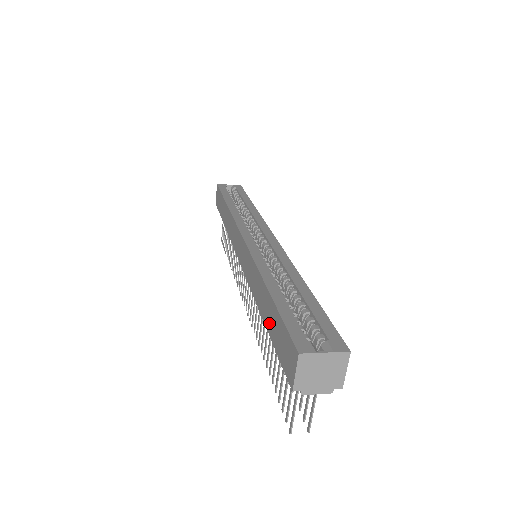
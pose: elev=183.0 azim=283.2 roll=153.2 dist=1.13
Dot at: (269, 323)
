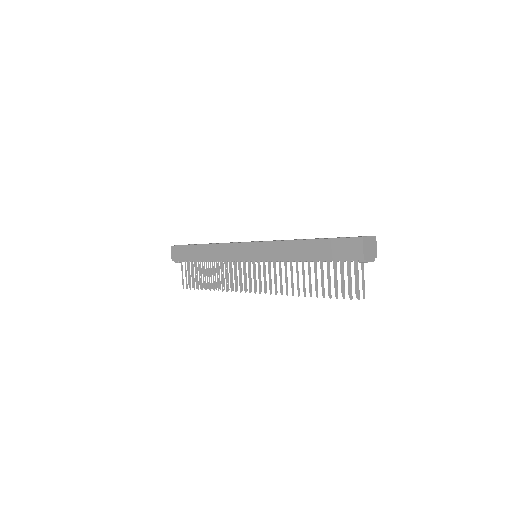
Dot at: (318, 254)
